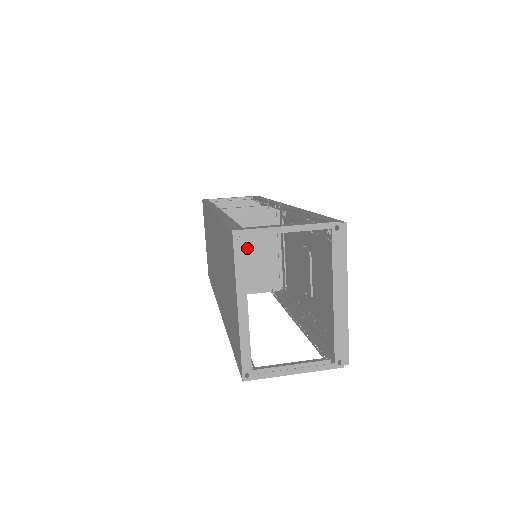
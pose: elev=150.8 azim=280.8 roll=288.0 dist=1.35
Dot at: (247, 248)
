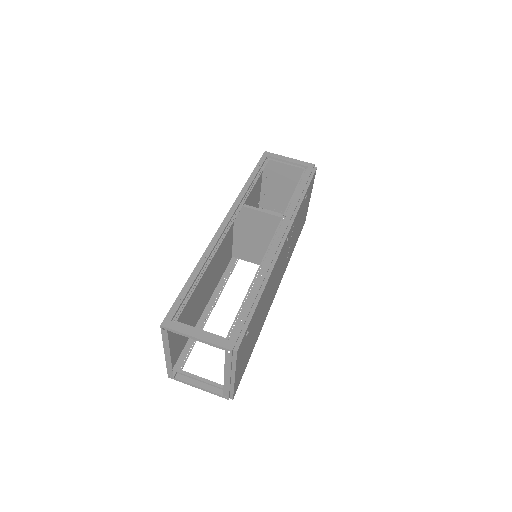
Dot at: (260, 238)
